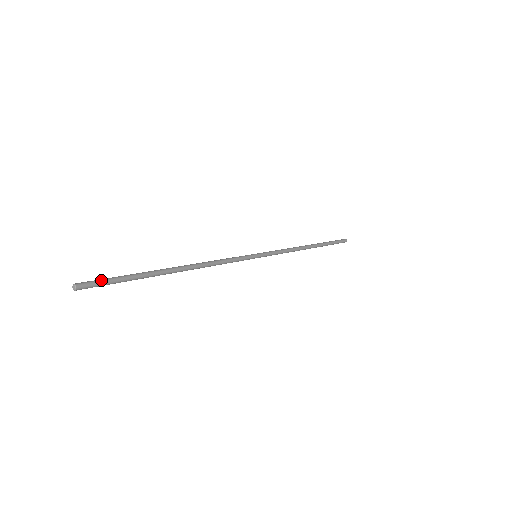
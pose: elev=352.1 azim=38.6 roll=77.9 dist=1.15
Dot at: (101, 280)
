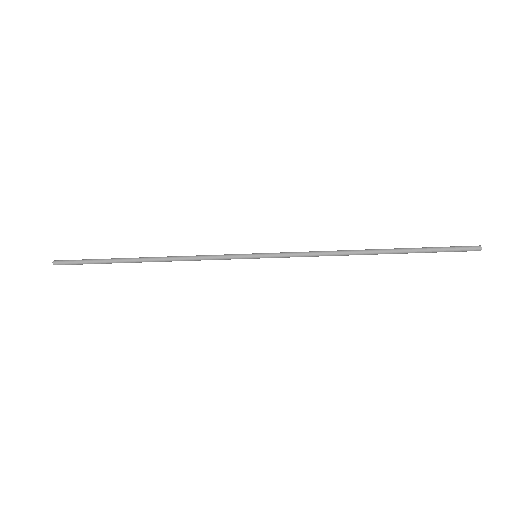
Dot at: (72, 260)
